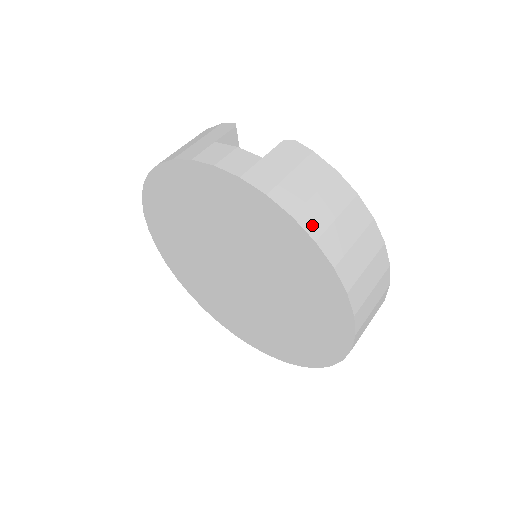
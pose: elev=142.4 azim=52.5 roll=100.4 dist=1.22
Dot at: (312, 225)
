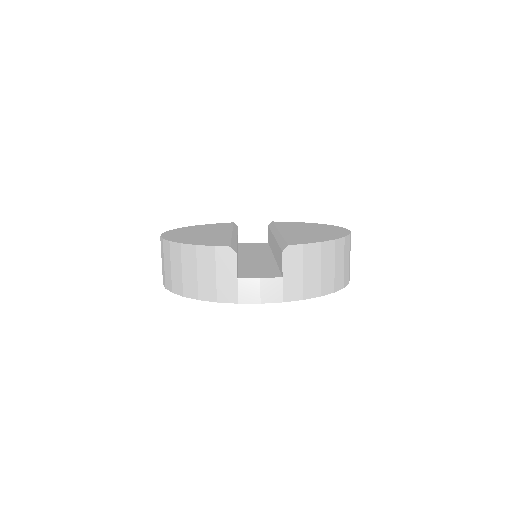
Dot at: (329, 287)
